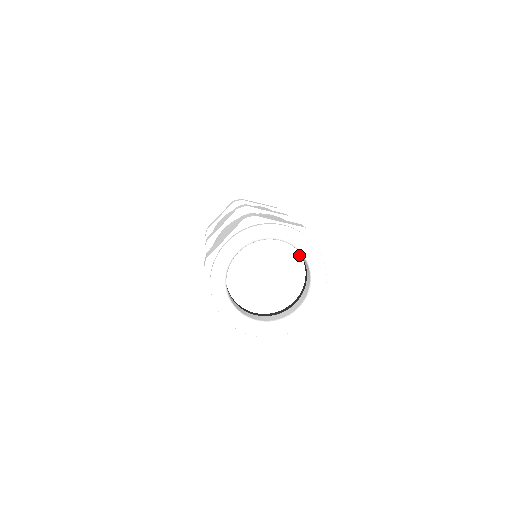
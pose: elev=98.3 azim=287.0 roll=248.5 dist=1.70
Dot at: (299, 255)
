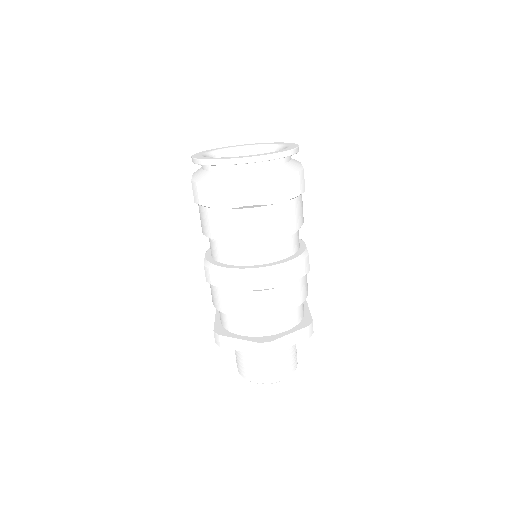
Dot at: occluded
